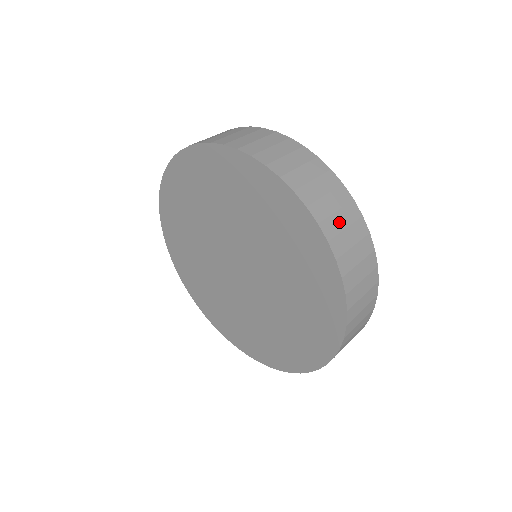
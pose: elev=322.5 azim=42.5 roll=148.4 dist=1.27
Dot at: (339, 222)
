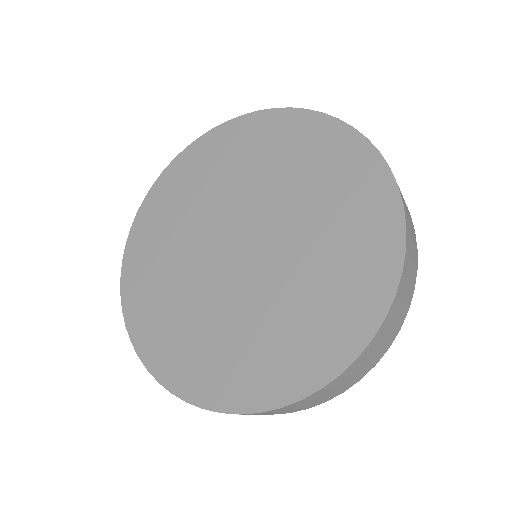
Dot at: occluded
